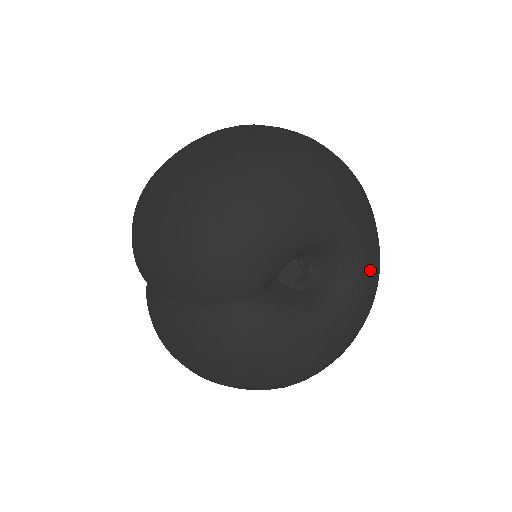
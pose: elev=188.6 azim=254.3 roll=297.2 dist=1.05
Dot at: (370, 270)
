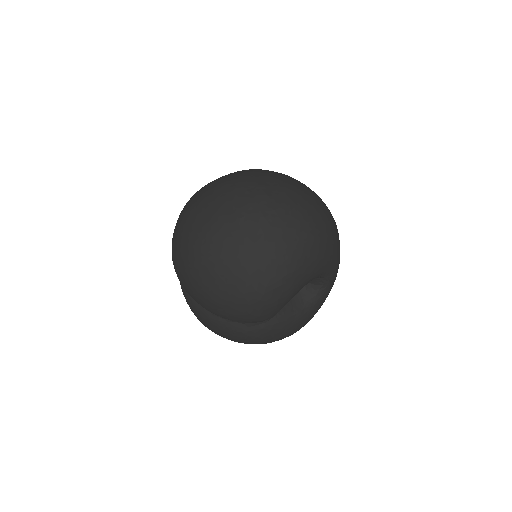
Dot at: (335, 276)
